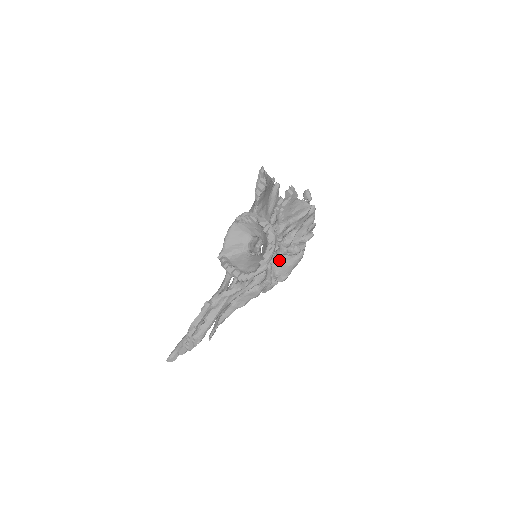
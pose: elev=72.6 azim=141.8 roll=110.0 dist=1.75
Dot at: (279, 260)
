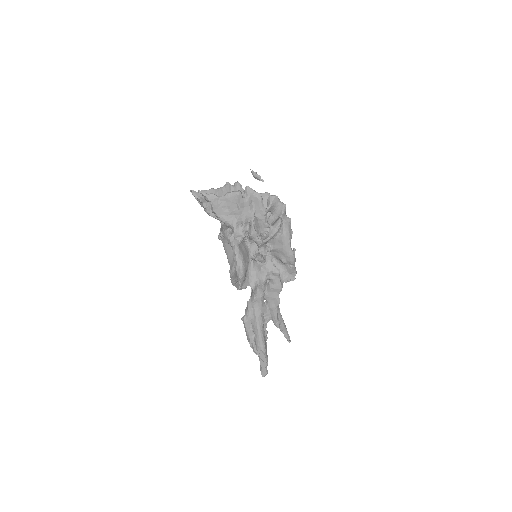
Dot at: (271, 248)
